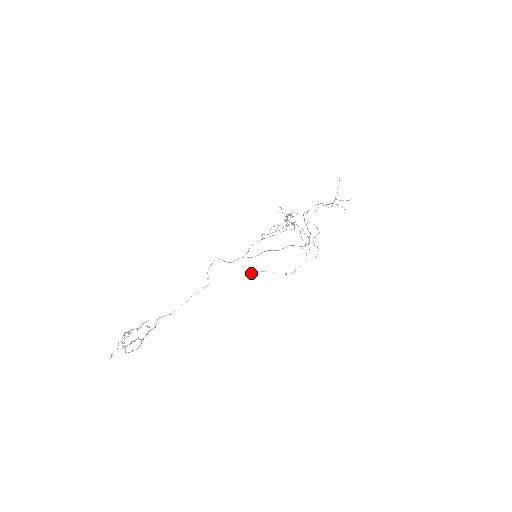
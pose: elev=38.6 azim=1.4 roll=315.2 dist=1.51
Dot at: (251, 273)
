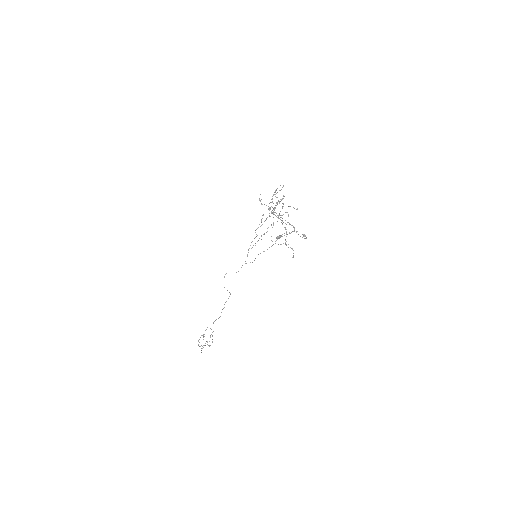
Dot at: (280, 236)
